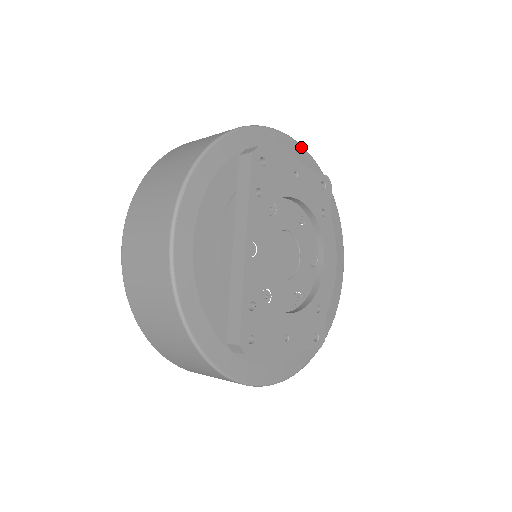
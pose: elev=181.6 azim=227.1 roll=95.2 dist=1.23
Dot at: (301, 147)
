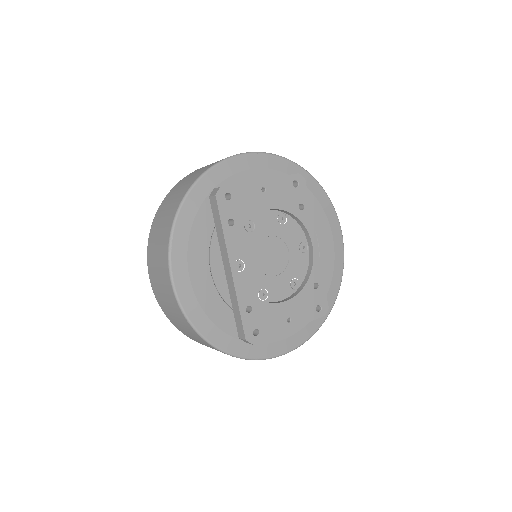
Dot at: (269, 155)
